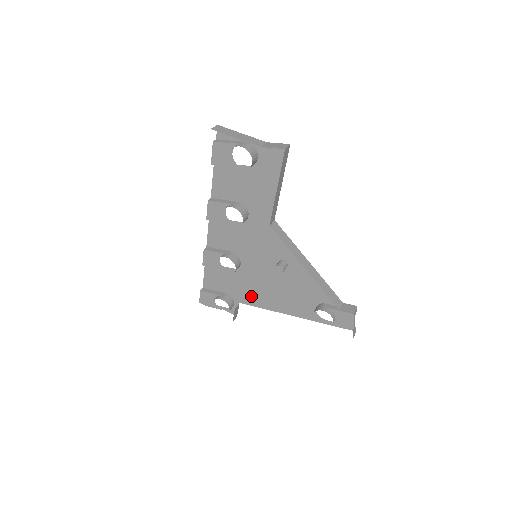
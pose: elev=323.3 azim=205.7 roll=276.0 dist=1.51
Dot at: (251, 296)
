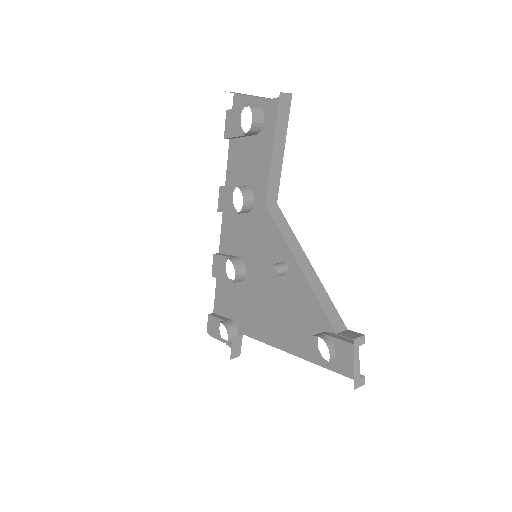
Dot at: (253, 323)
